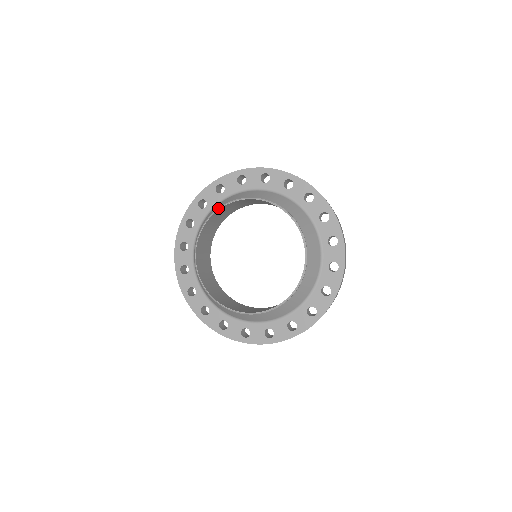
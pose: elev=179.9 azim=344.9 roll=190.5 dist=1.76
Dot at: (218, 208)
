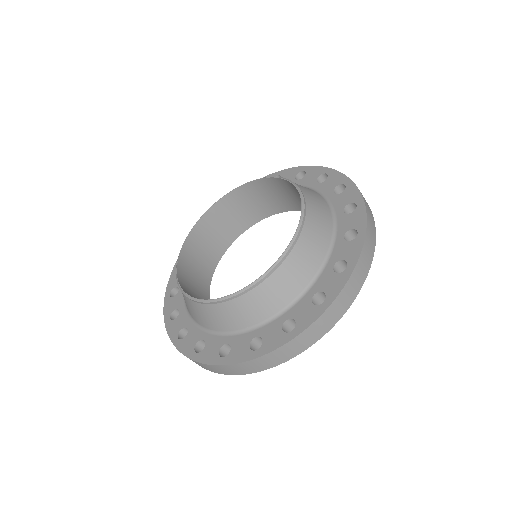
Dot at: occluded
